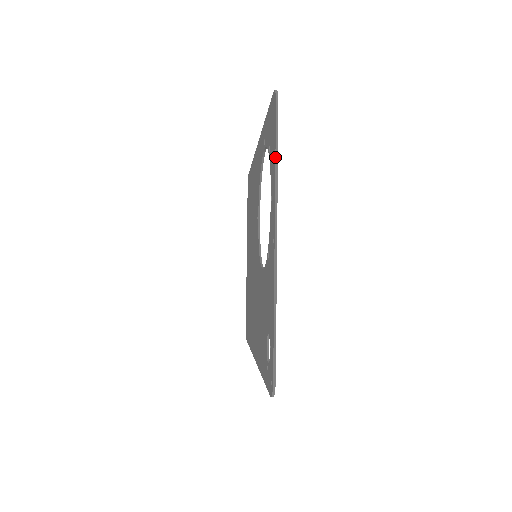
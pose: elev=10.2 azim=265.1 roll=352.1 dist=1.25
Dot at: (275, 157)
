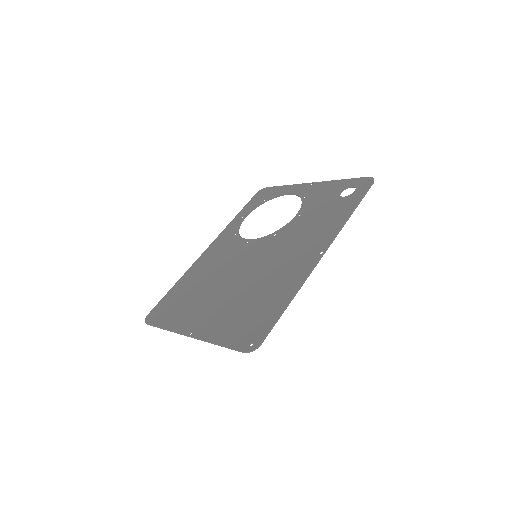
Dot at: (284, 185)
